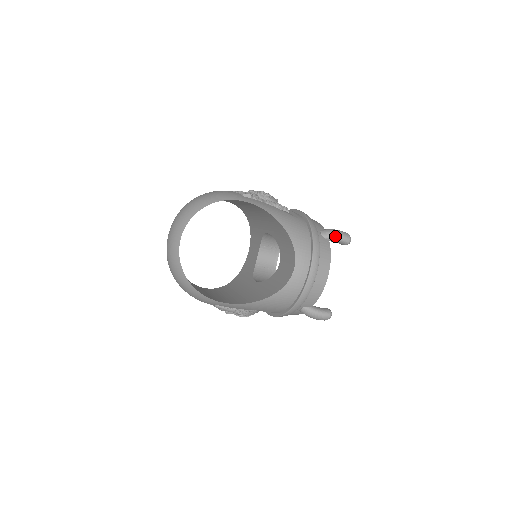
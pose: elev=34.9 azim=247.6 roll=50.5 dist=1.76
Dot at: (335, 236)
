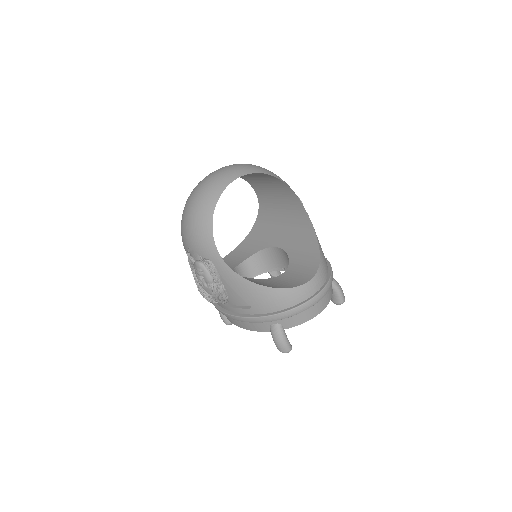
Dot at: (339, 288)
